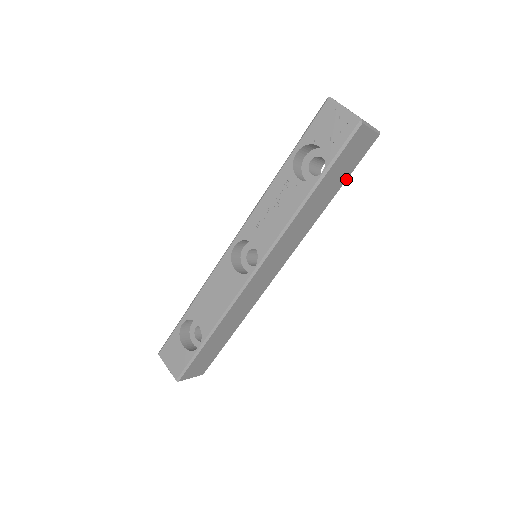
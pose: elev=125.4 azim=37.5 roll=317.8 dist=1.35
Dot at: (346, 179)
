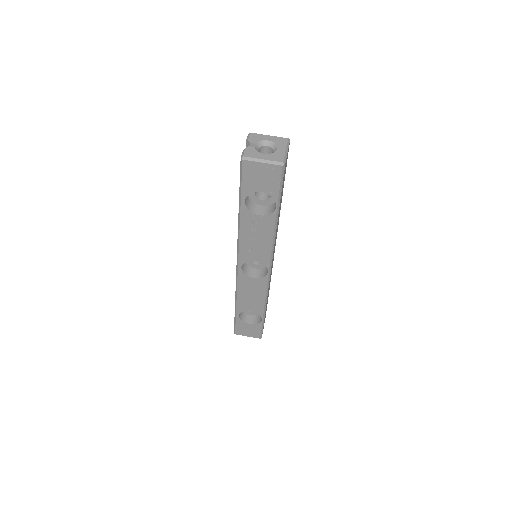
Dot at: (284, 179)
